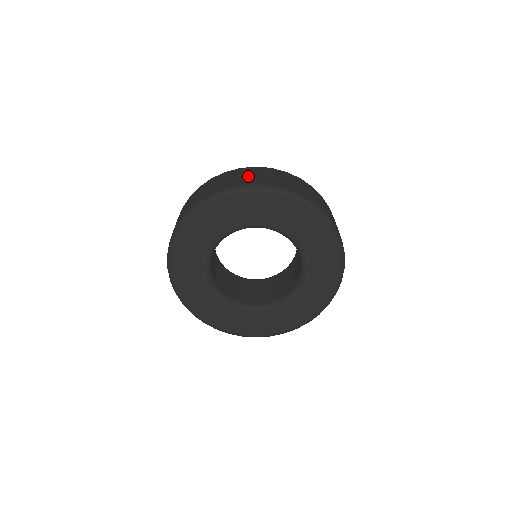
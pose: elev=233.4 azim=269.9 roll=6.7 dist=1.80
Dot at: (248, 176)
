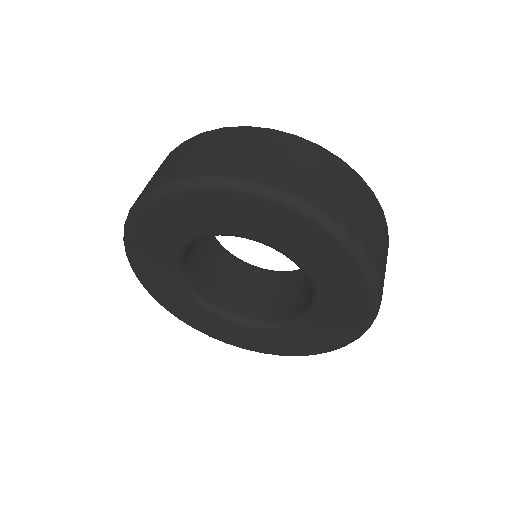
Dot at: (176, 161)
